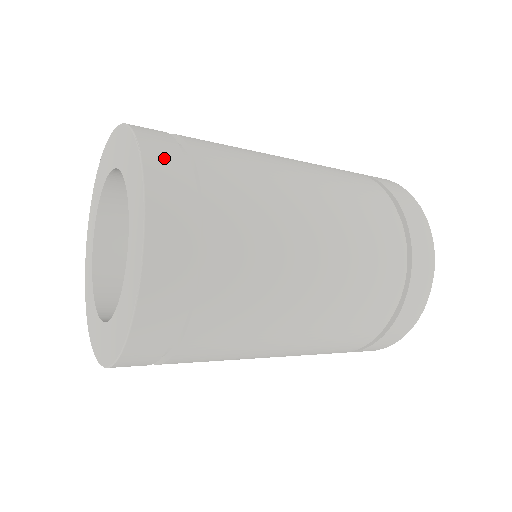
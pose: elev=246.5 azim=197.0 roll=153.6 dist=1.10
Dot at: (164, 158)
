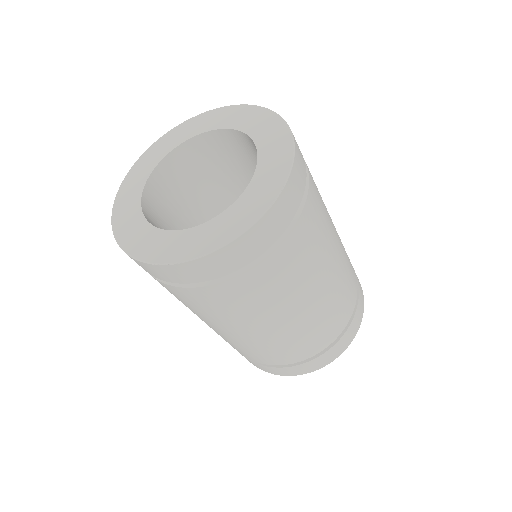
Dot at: occluded
